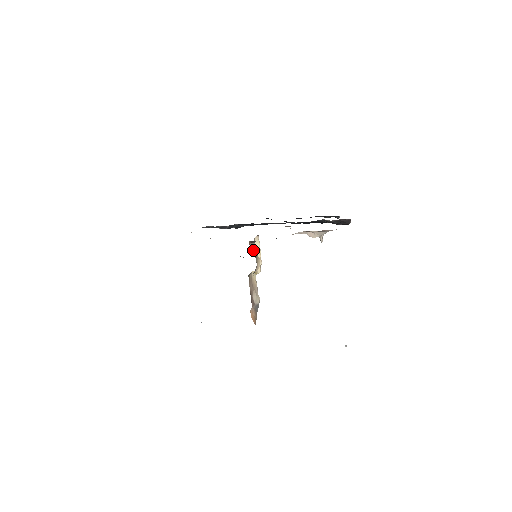
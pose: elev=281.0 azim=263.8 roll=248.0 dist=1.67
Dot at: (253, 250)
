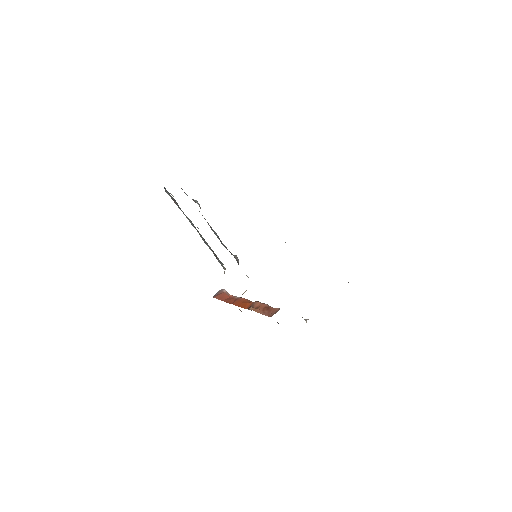
Dot at: (242, 294)
